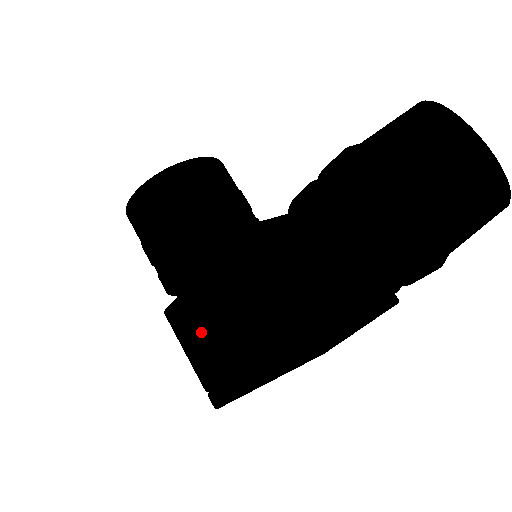
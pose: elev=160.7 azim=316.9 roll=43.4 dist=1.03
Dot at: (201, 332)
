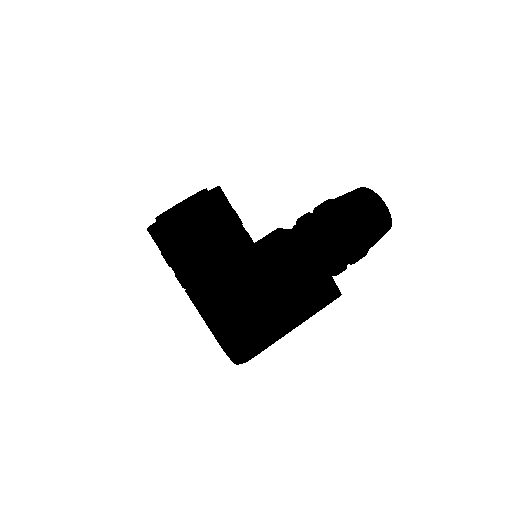
Dot at: (246, 304)
